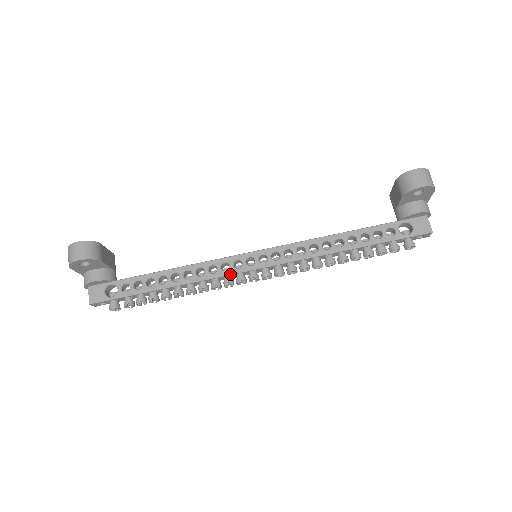
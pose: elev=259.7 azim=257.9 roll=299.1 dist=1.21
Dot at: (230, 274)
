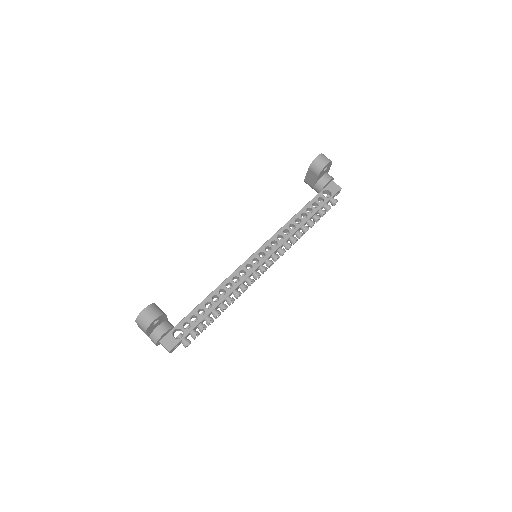
Dot at: (249, 275)
